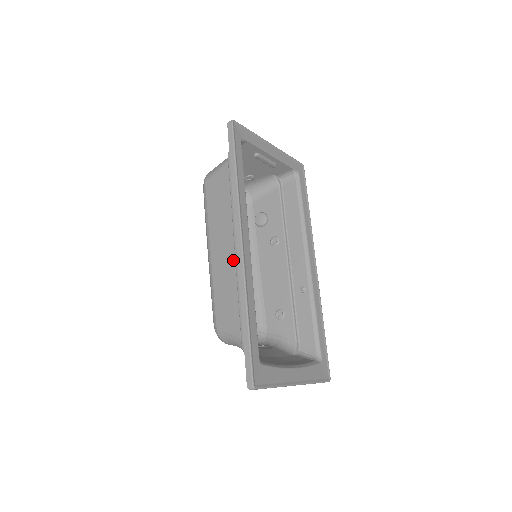
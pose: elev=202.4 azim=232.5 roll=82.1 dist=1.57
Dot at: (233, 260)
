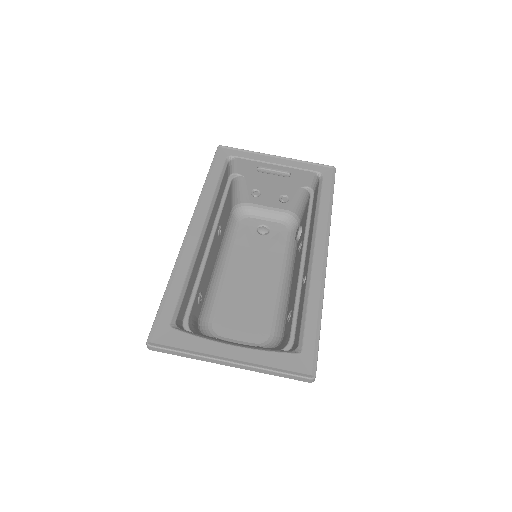
Dot at: (209, 254)
